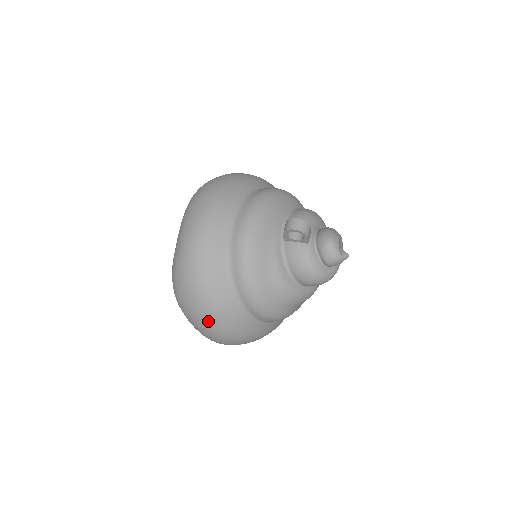
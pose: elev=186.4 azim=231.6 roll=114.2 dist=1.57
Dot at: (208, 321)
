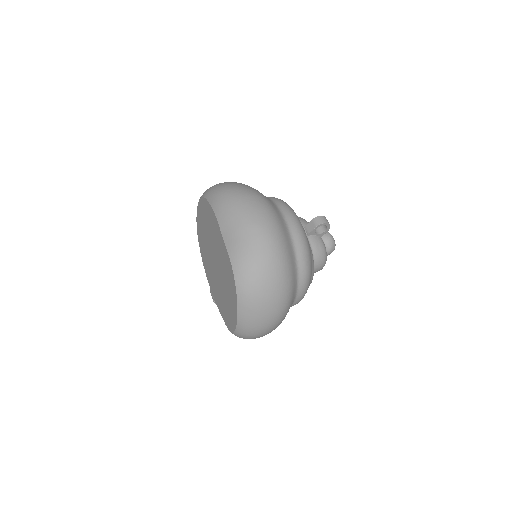
Dot at: (279, 305)
